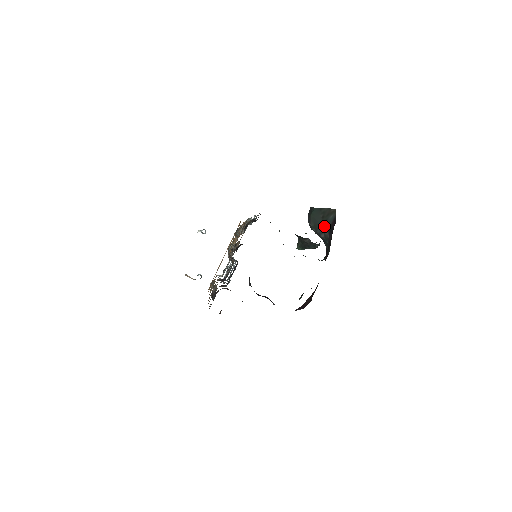
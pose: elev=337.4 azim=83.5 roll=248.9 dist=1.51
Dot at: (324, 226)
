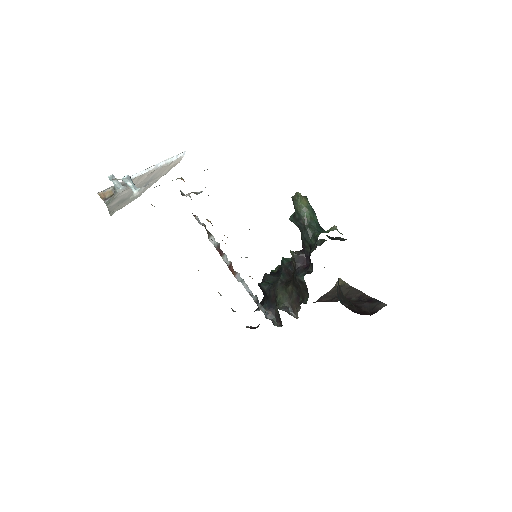
Dot at: occluded
